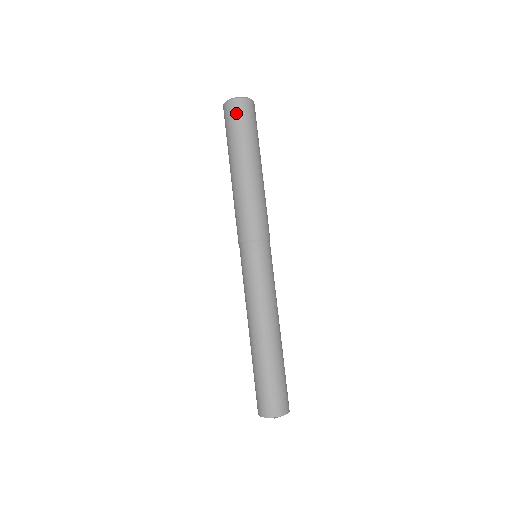
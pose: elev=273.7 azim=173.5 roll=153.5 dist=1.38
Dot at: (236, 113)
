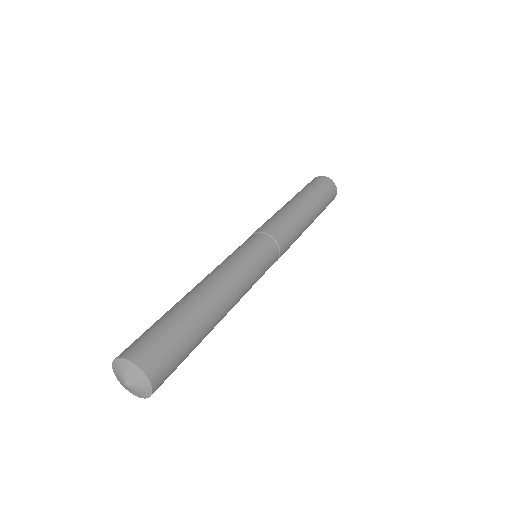
Dot at: (327, 184)
